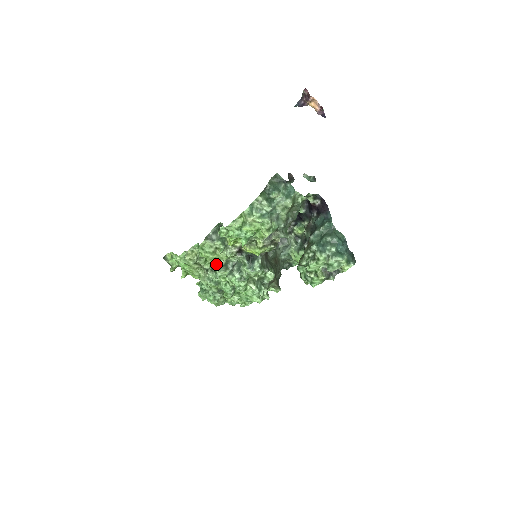
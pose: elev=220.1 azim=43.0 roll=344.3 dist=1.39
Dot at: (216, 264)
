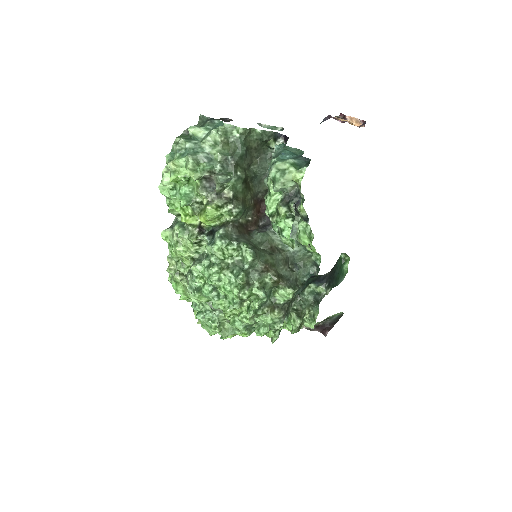
Dot at: (189, 262)
